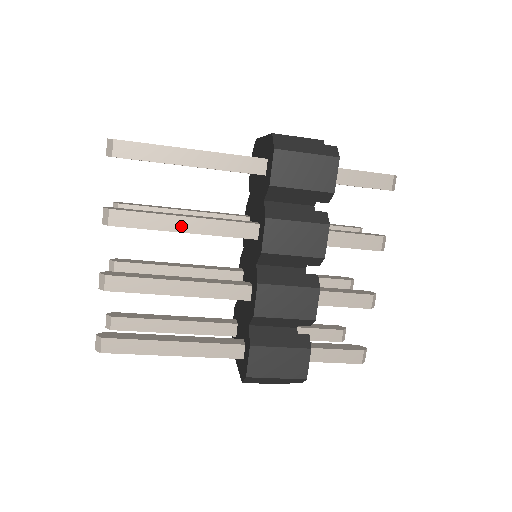
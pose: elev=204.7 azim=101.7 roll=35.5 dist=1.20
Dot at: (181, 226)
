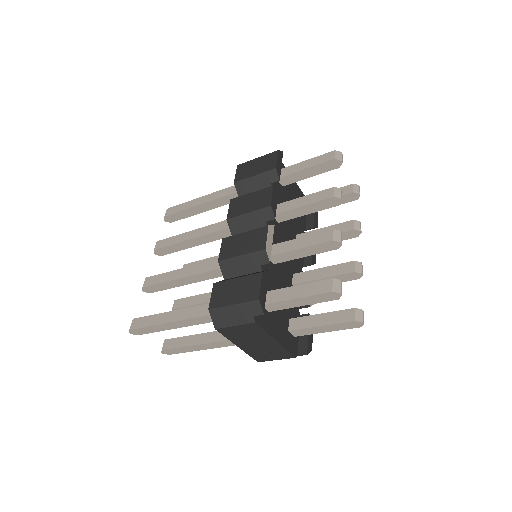
Dot at: (192, 236)
